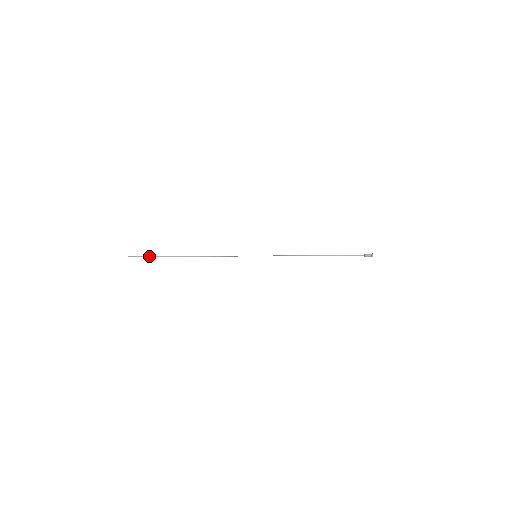
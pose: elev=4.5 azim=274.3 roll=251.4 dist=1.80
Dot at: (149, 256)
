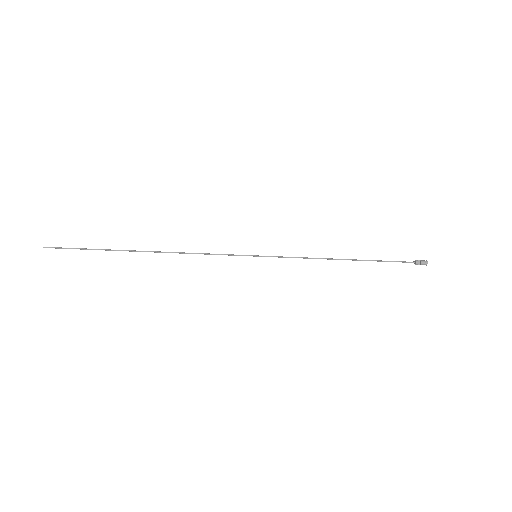
Dot at: (81, 248)
